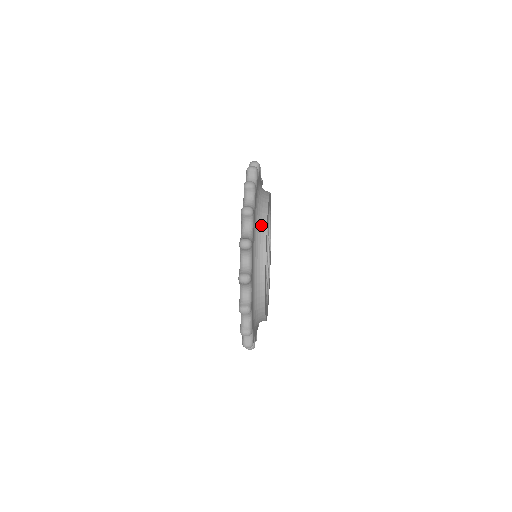
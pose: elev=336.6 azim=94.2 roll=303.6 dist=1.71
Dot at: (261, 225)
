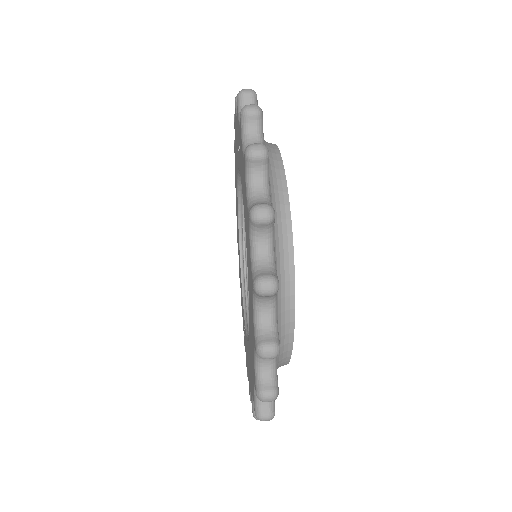
Dot at: (272, 158)
